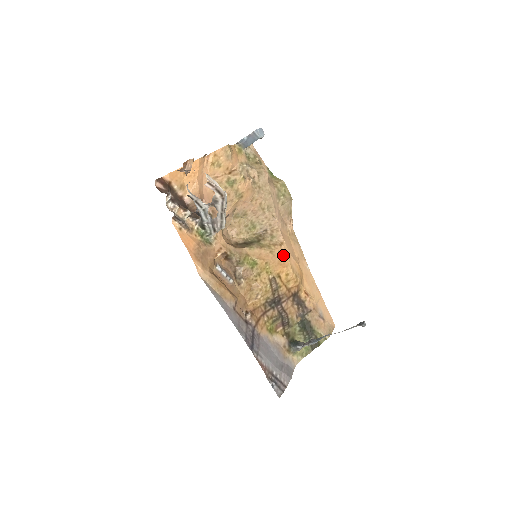
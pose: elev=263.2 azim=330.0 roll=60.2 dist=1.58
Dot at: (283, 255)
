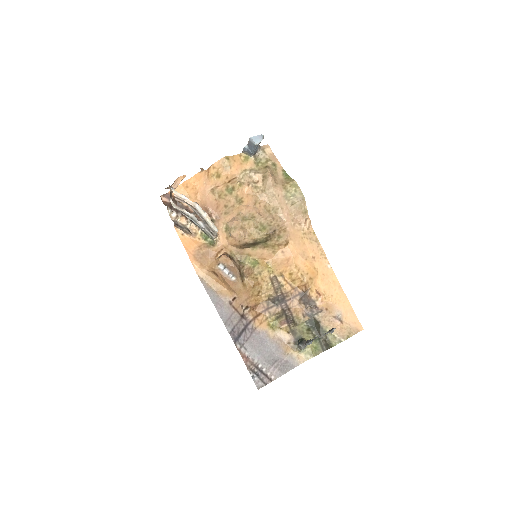
Dot at: (287, 255)
